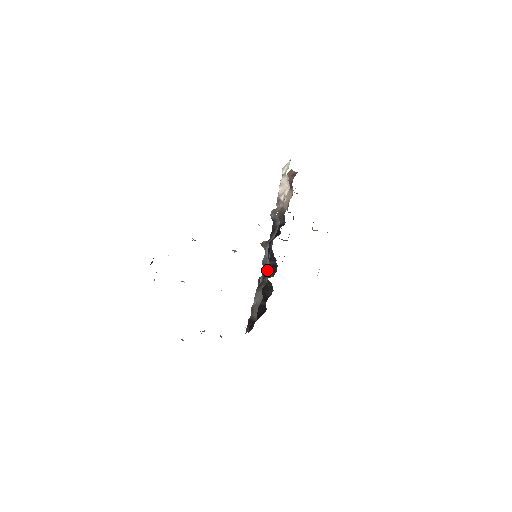
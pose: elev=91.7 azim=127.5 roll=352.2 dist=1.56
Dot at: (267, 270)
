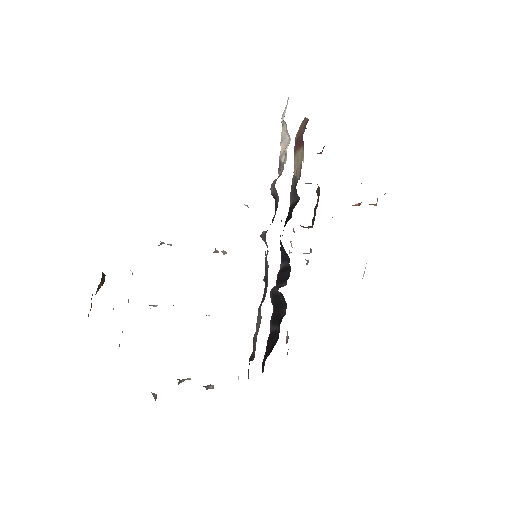
Dot at: (267, 275)
